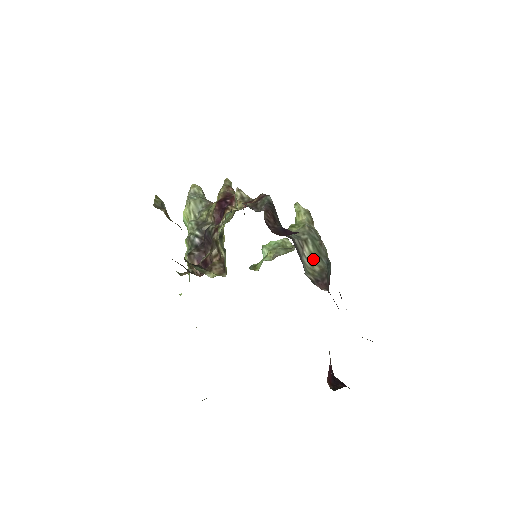
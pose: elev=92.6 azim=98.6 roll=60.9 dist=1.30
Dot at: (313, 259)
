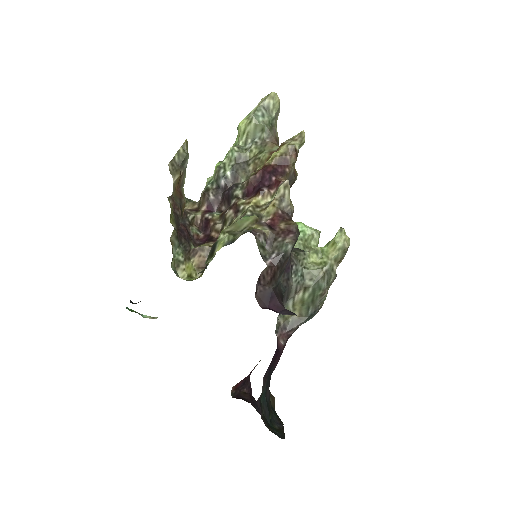
Dot at: (300, 304)
